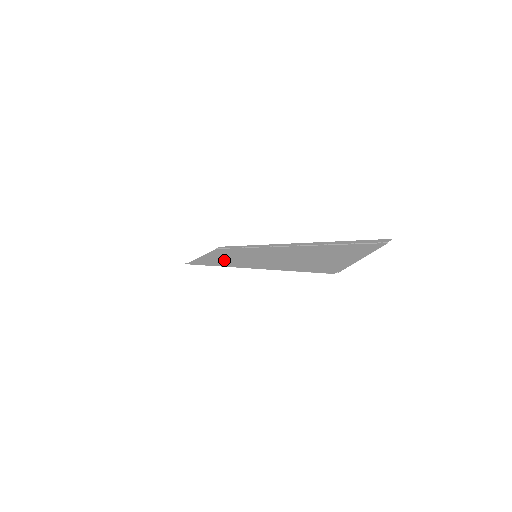
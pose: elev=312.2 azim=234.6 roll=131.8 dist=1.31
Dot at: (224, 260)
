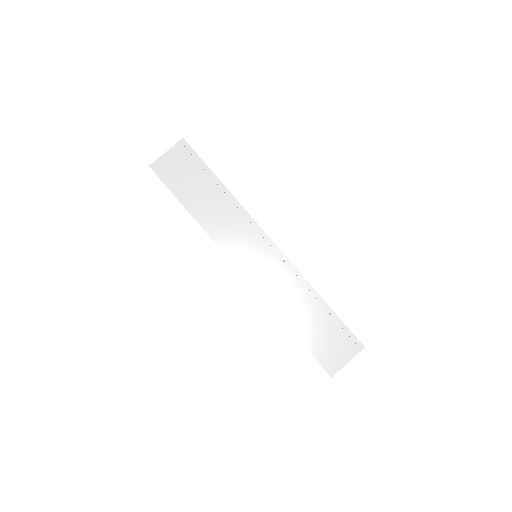
Dot at: (216, 225)
